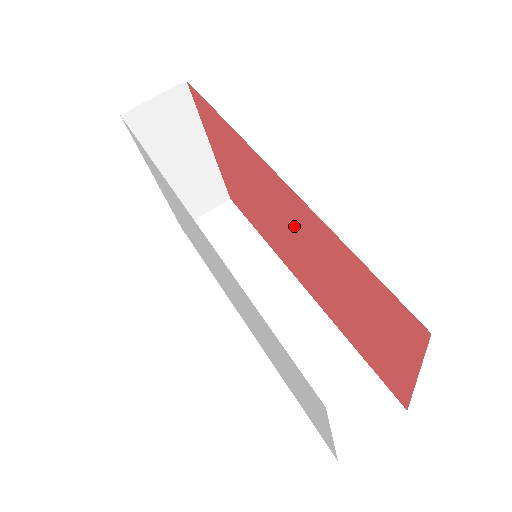
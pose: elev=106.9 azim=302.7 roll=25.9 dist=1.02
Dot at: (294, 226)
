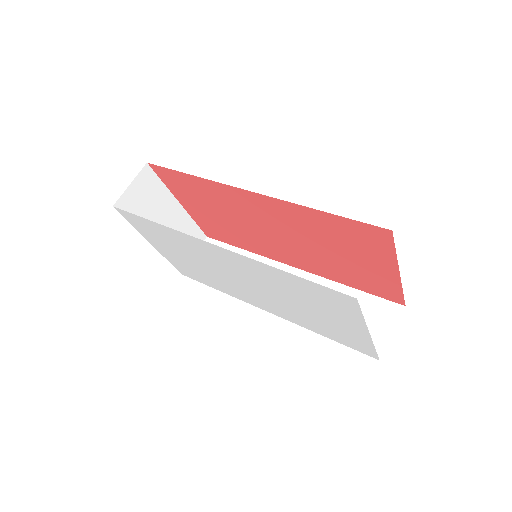
Dot at: (273, 222)
